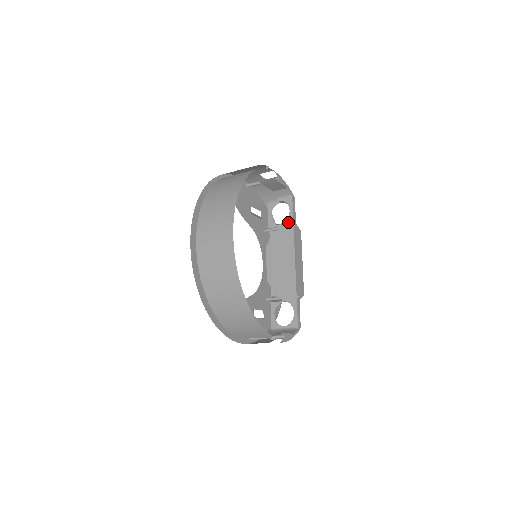
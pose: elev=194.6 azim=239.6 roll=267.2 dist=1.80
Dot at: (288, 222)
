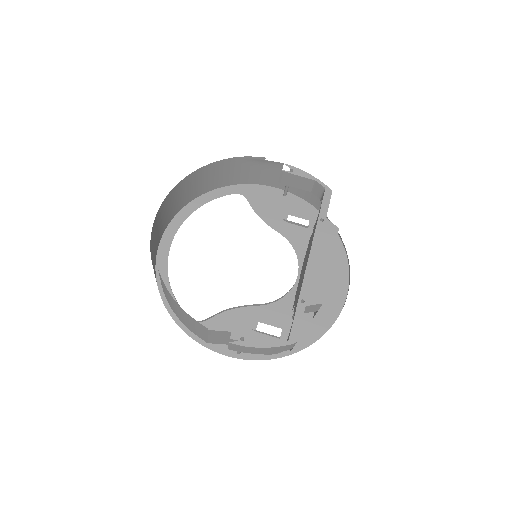
Dot at: (317, 219)
